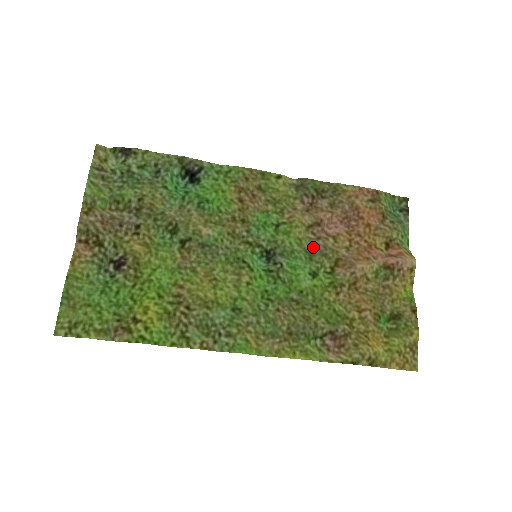
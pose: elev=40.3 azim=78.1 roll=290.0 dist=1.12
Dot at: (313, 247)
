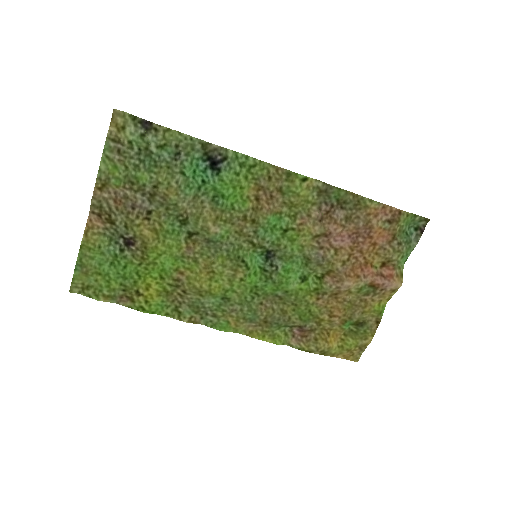
Dot at: (312, 255)
